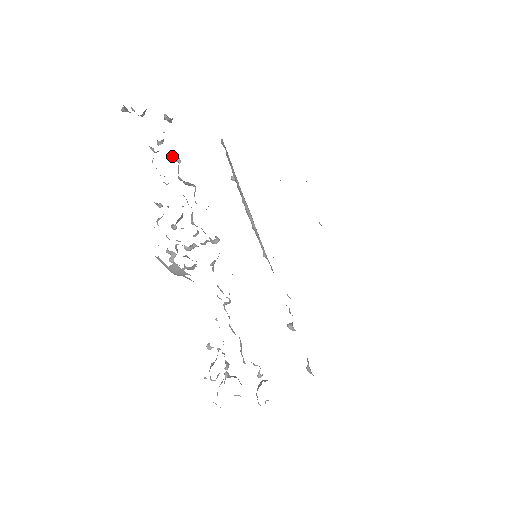
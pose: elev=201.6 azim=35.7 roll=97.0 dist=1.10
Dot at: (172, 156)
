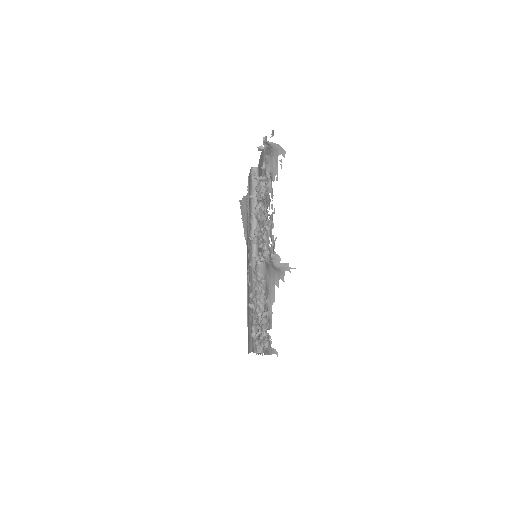
Dot at: (263, 179)
